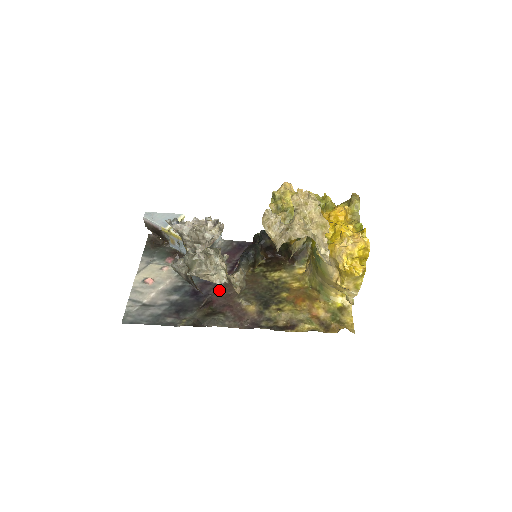
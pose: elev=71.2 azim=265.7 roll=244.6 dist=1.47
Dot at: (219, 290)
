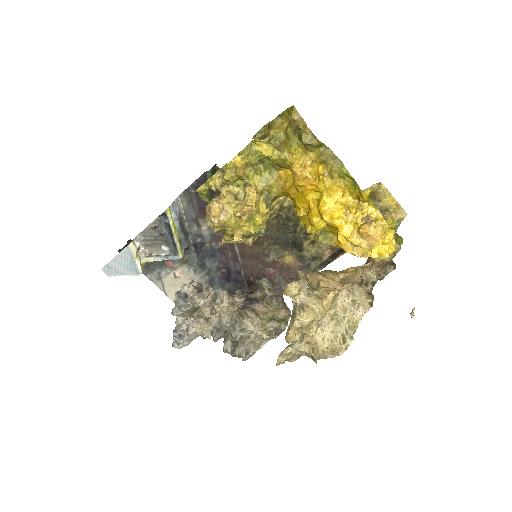
Dot at: (242, 260)
